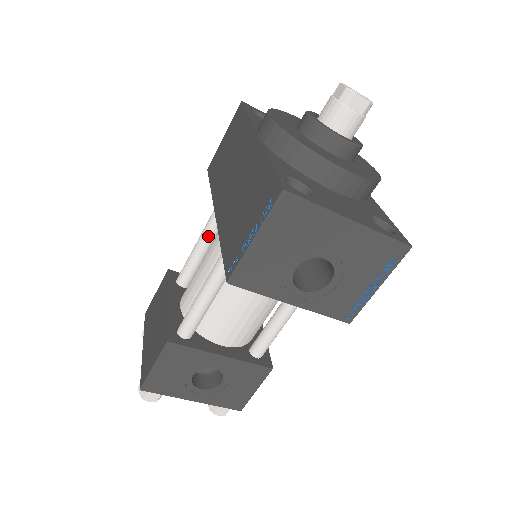
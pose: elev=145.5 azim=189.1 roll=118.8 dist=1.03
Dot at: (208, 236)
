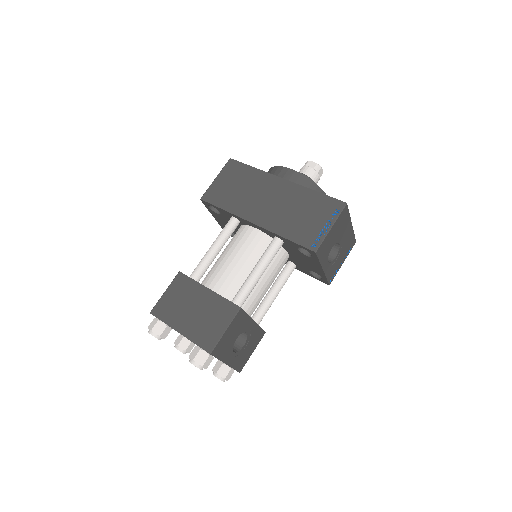
Dot at: (223, 243)
